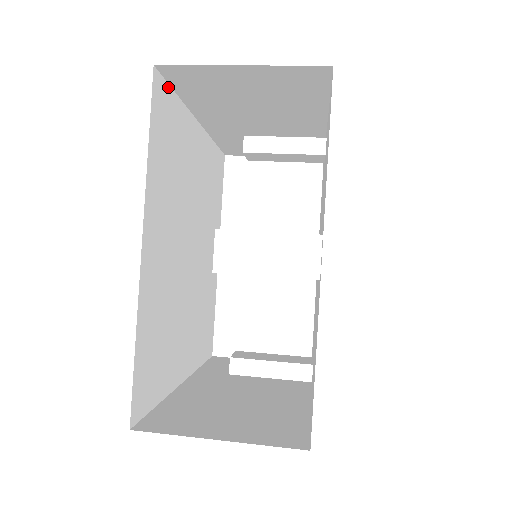
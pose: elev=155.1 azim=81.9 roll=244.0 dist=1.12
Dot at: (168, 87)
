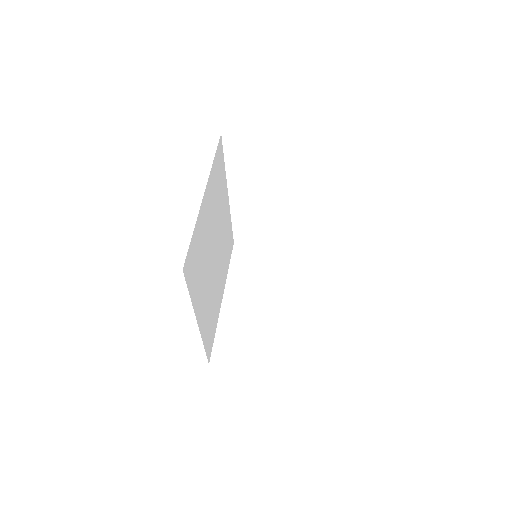
Dot at: (189, 249)
